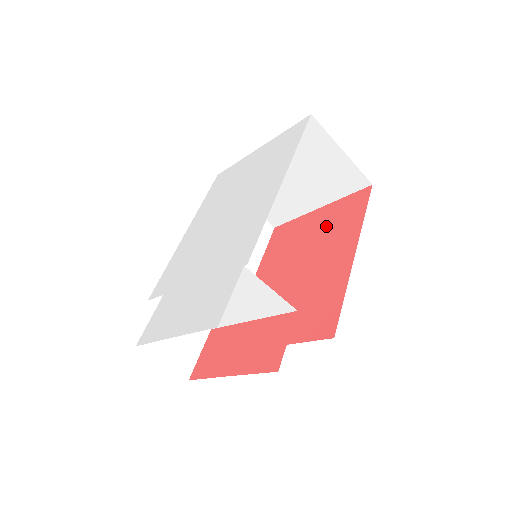
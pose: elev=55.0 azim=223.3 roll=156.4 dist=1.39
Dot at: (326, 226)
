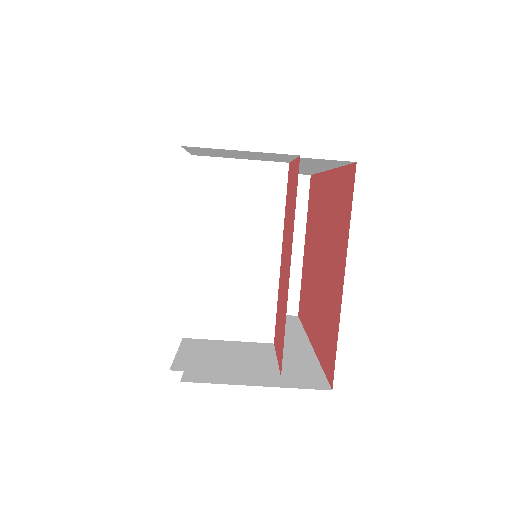
Dot at: (311, 228)
